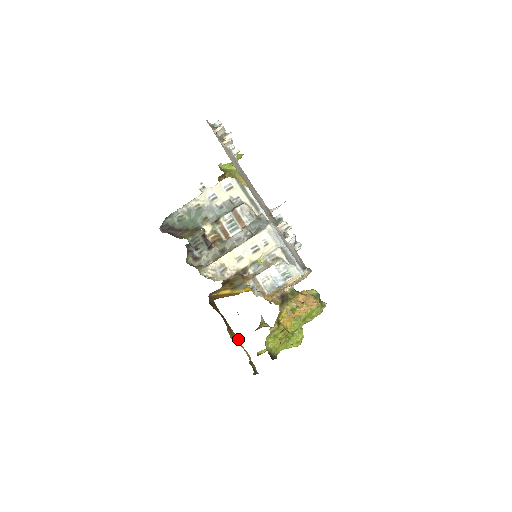
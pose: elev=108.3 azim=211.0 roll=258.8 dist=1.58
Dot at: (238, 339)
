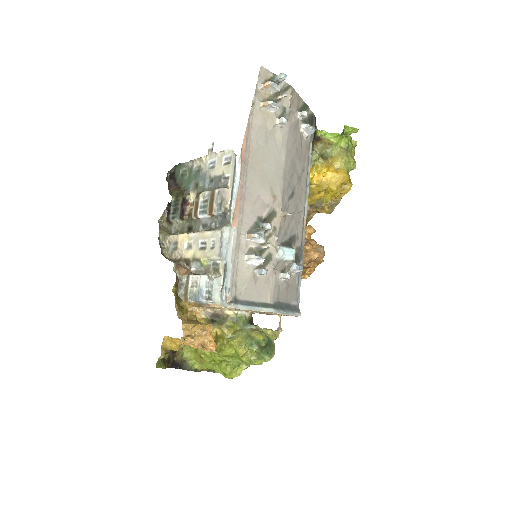
Dot at: occluded
